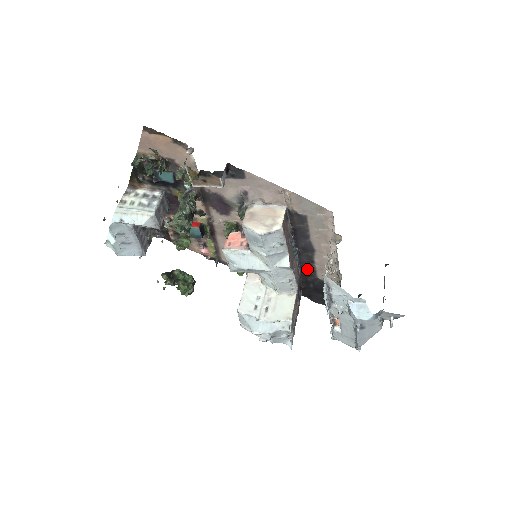
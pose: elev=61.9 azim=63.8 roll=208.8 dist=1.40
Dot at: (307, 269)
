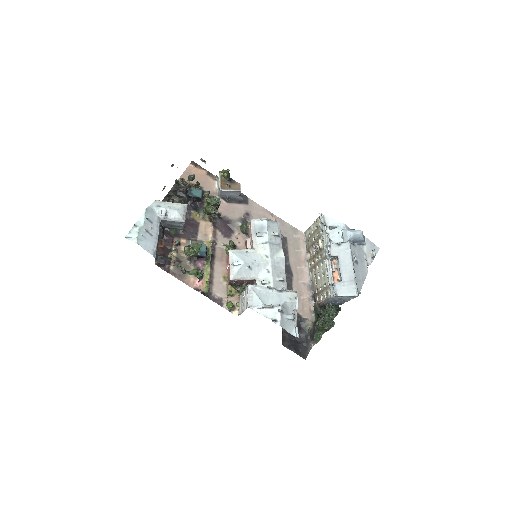
Dot at: occluded
